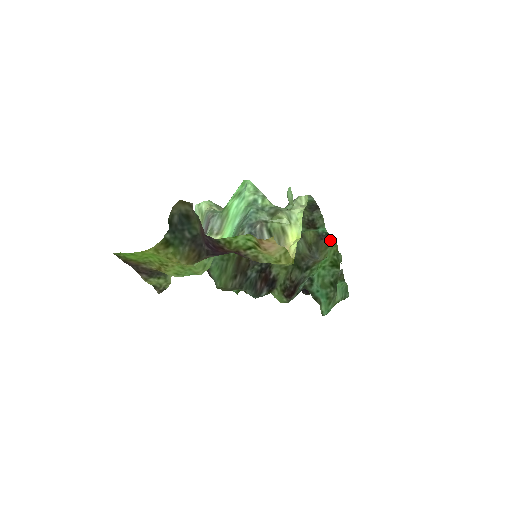
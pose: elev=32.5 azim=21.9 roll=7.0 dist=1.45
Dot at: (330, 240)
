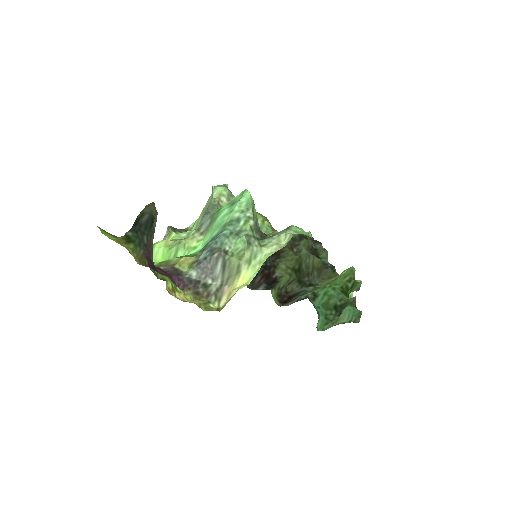
Dot at: (336, 272)
